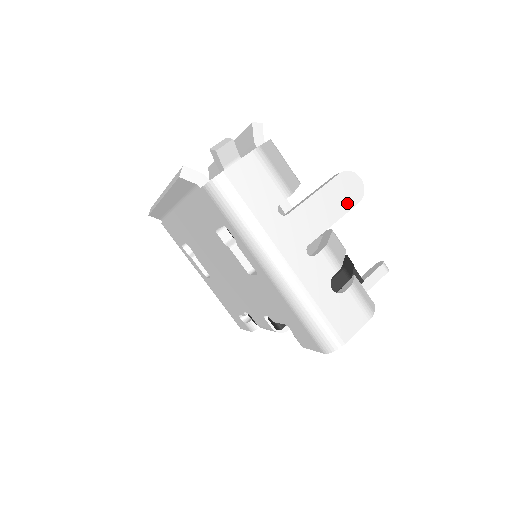
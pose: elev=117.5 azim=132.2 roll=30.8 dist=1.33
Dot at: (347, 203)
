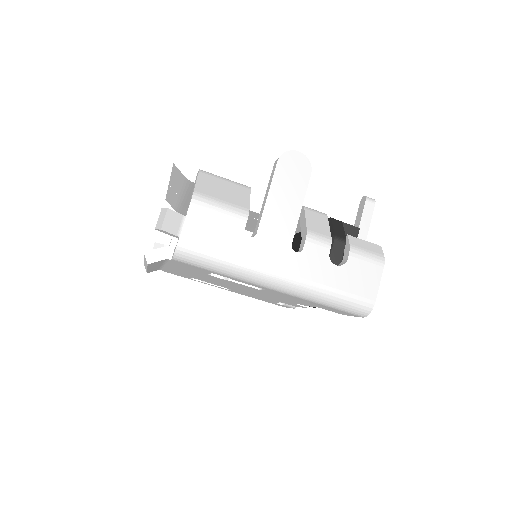
Dot at: (301, 183)
